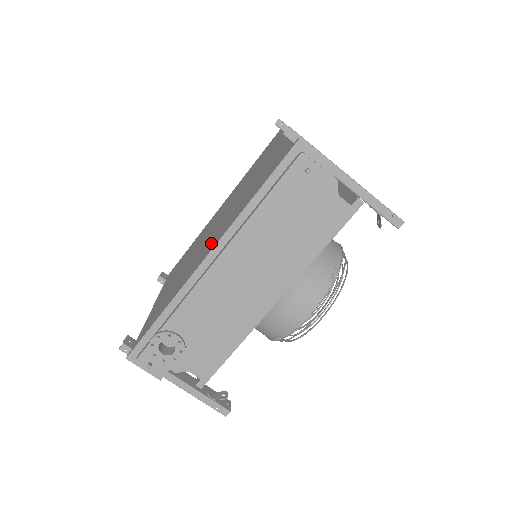
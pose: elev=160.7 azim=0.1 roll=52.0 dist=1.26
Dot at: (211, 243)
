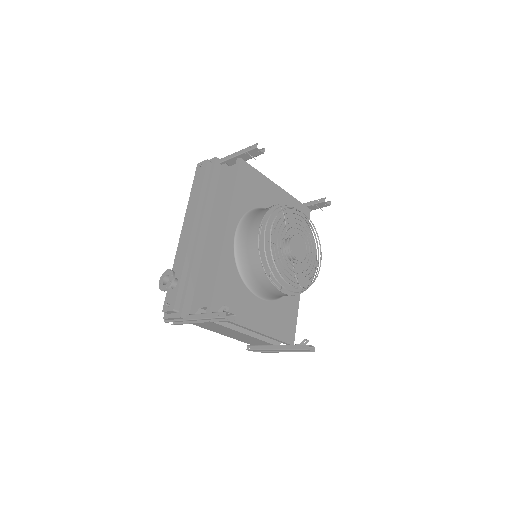
Dot at: occluded
